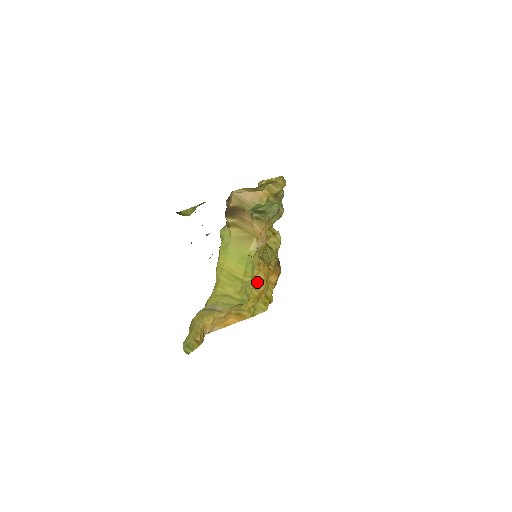
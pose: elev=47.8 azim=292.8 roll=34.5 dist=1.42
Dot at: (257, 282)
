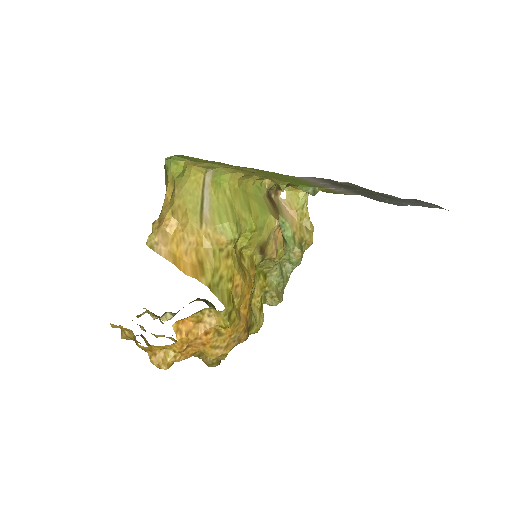
Dot at: (241, 269)
